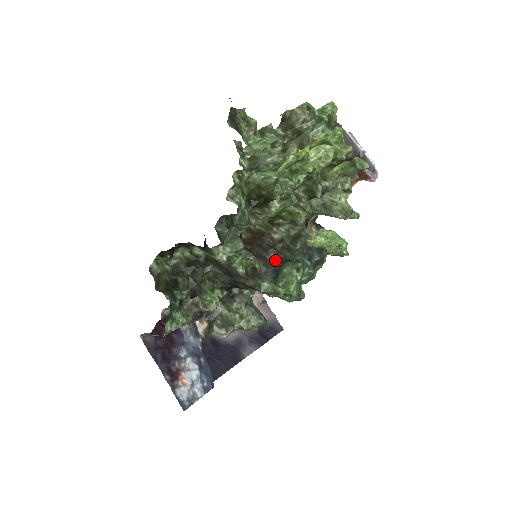
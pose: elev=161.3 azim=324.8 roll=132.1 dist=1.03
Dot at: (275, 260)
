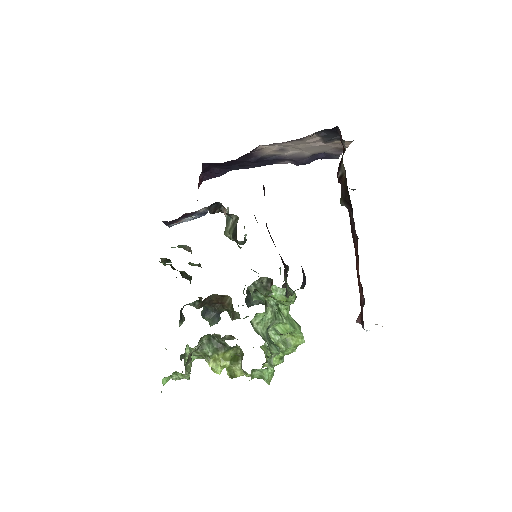
Dot at: (213, 309)
